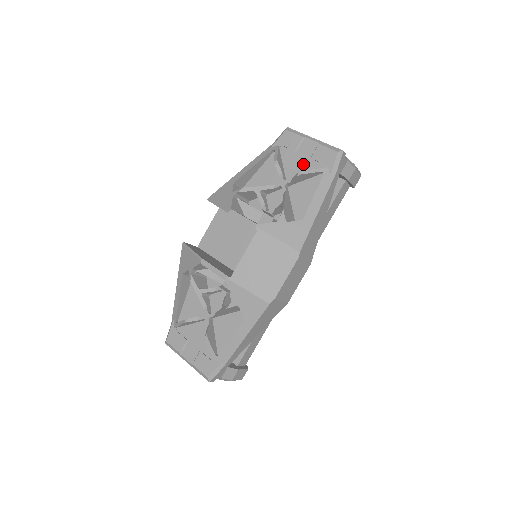
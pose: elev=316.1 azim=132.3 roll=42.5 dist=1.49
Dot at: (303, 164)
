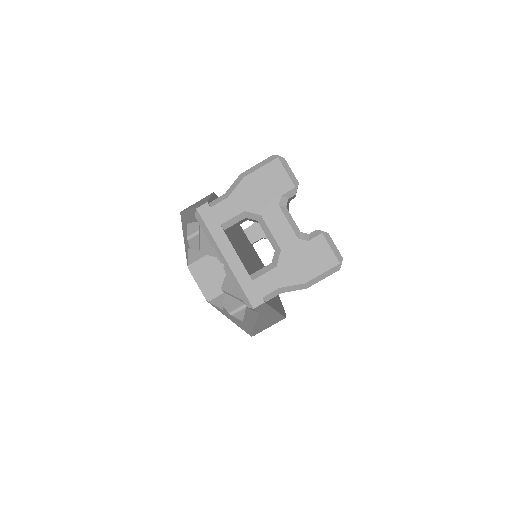
Dot at: occluded
